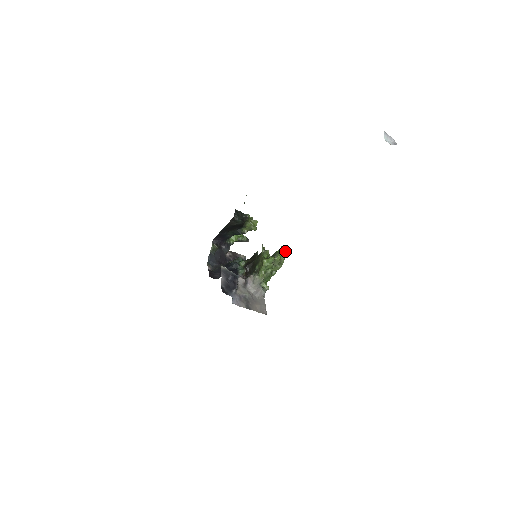
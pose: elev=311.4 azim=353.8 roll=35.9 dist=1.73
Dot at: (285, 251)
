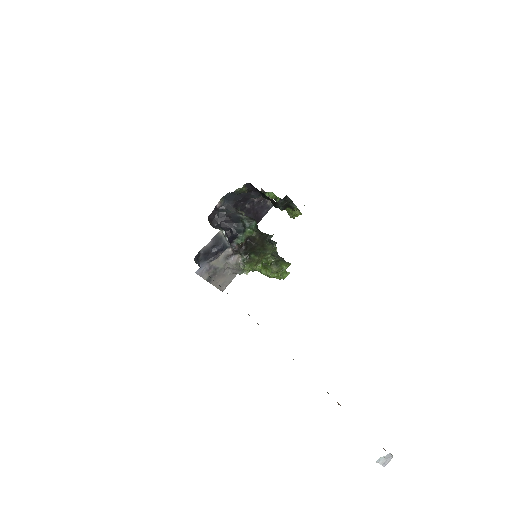
Dot at: (288, 272)
